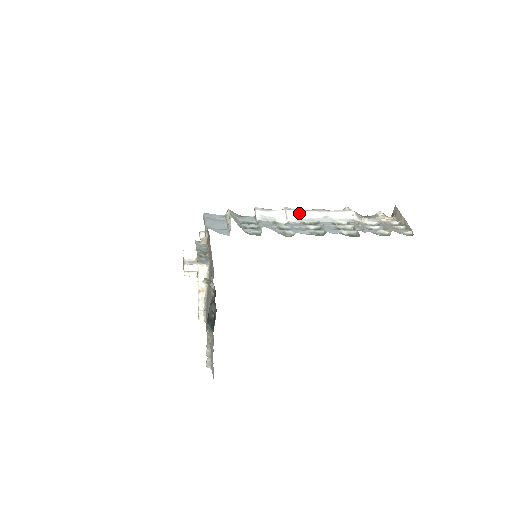
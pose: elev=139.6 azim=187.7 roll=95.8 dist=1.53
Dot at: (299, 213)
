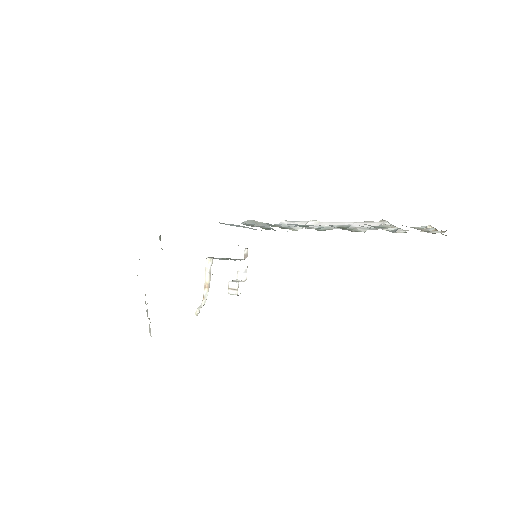
Dot at: (321, 223)
